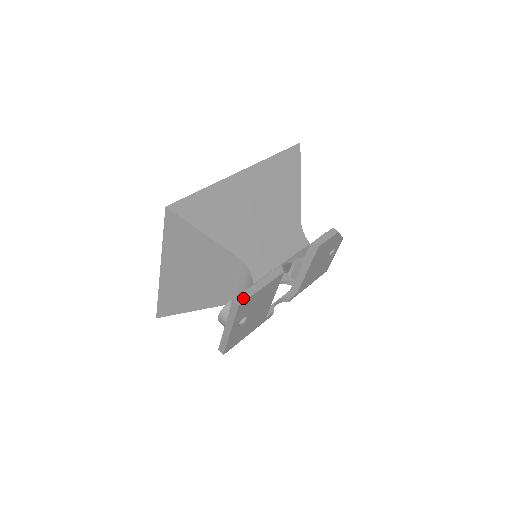
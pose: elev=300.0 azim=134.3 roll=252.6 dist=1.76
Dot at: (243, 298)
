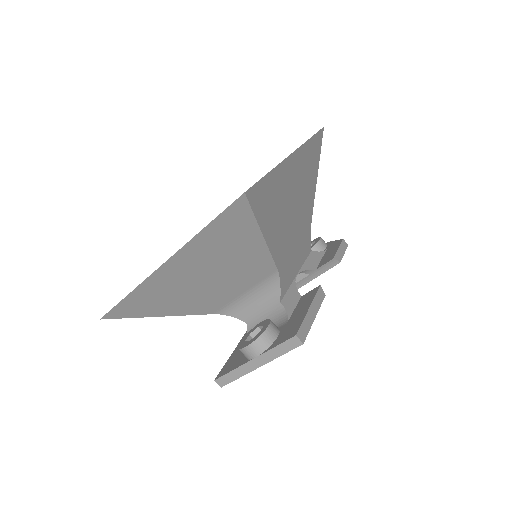
Dot at: (304, 333)
